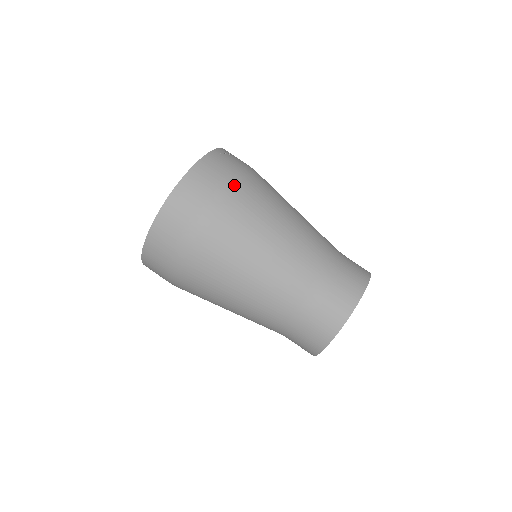
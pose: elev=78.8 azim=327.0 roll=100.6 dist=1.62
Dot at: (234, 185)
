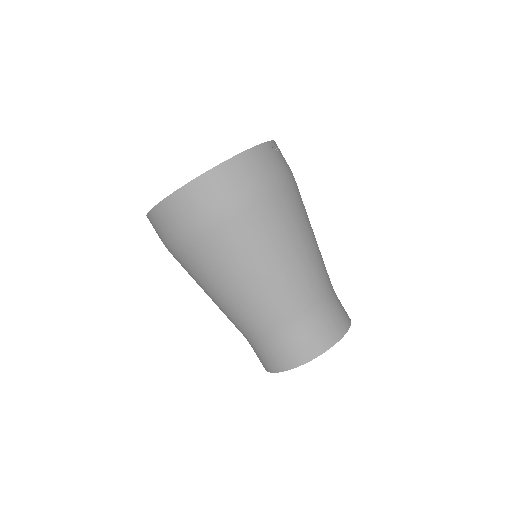
Dot at: (250, 202)
